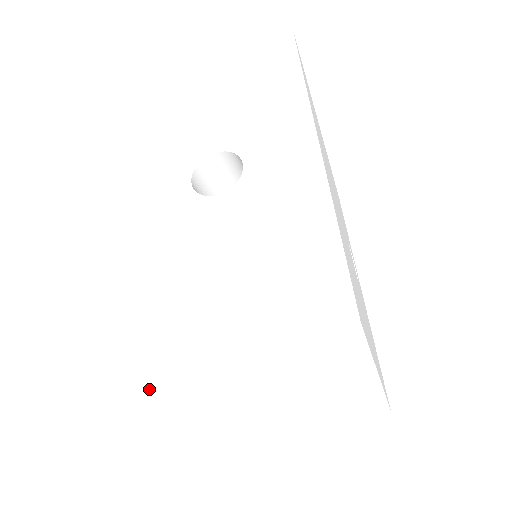
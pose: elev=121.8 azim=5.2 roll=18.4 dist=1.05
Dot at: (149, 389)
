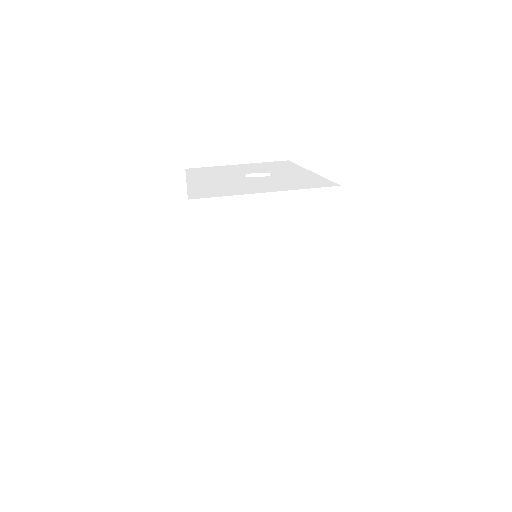
Dot at: (216, 233)
